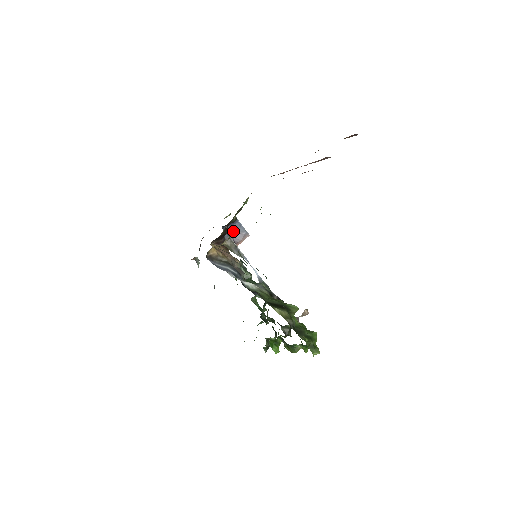
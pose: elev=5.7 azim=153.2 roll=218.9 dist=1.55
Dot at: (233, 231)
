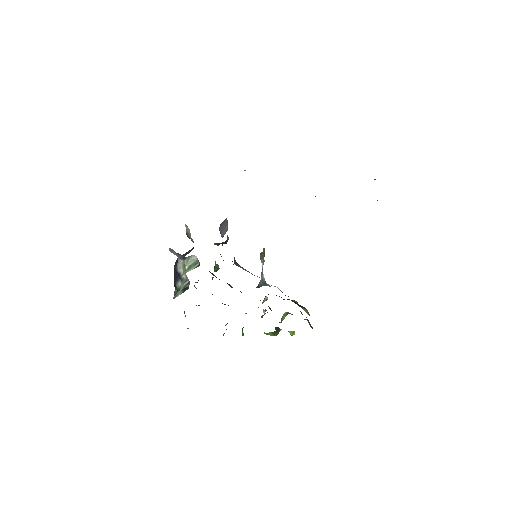
Dot at: (222, 226)
